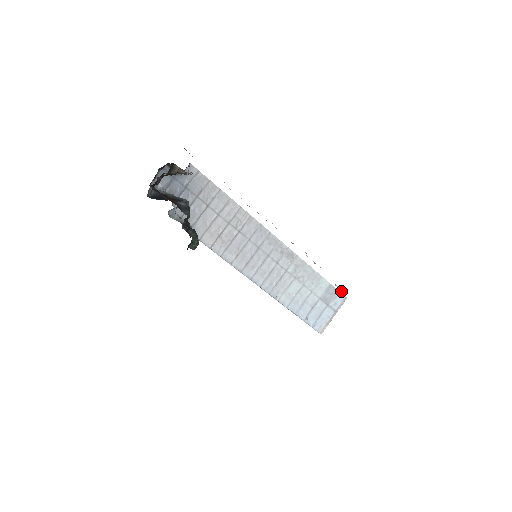
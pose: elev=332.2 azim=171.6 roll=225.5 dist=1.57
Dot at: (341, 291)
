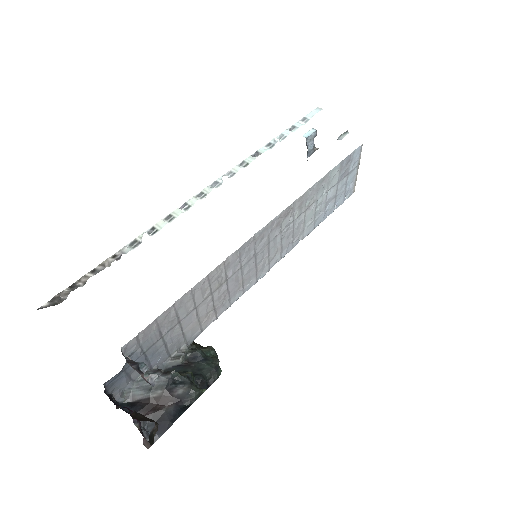
Dot at: (346, 133)
